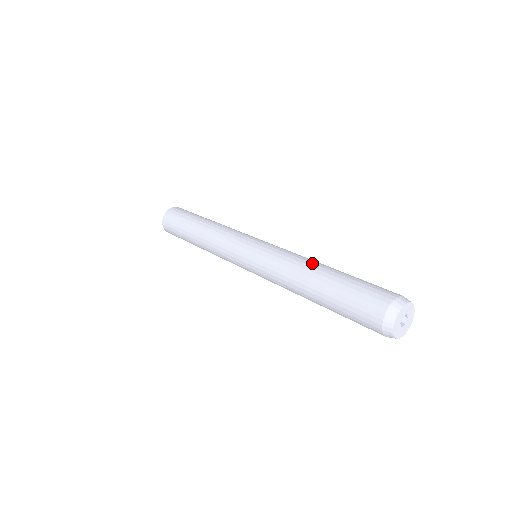
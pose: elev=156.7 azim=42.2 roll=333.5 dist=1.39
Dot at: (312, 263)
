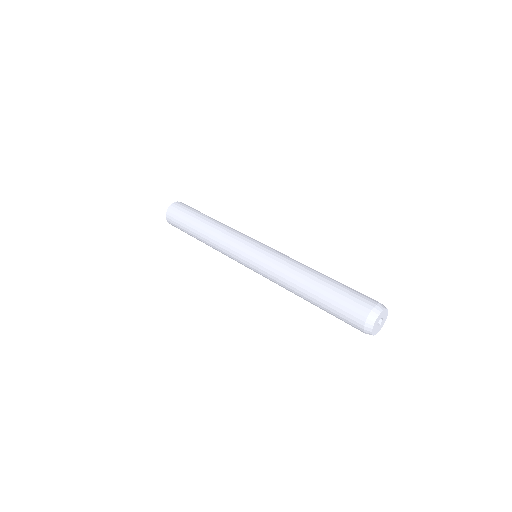
Dot at: (298, 281)
